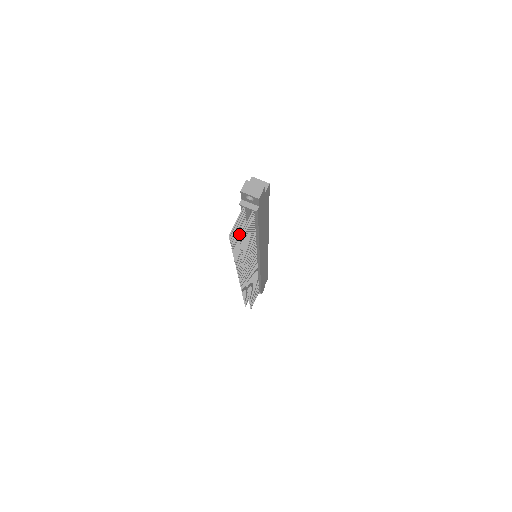
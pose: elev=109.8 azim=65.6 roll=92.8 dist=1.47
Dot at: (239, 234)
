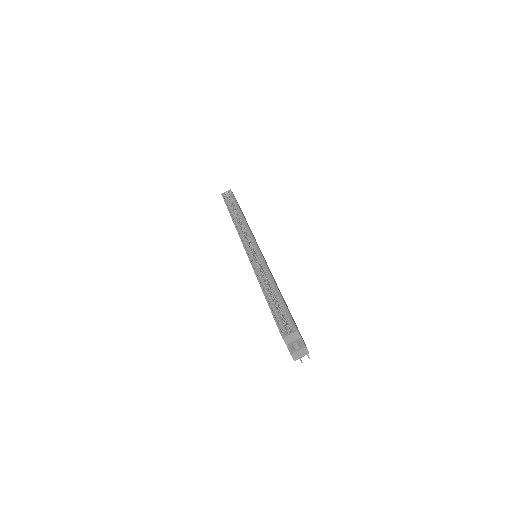
Dot at: occluded
